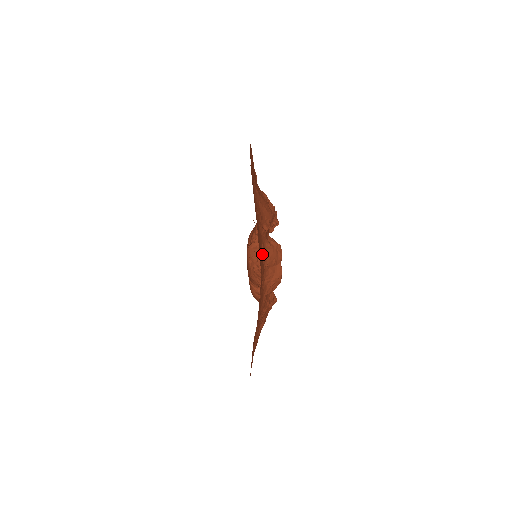
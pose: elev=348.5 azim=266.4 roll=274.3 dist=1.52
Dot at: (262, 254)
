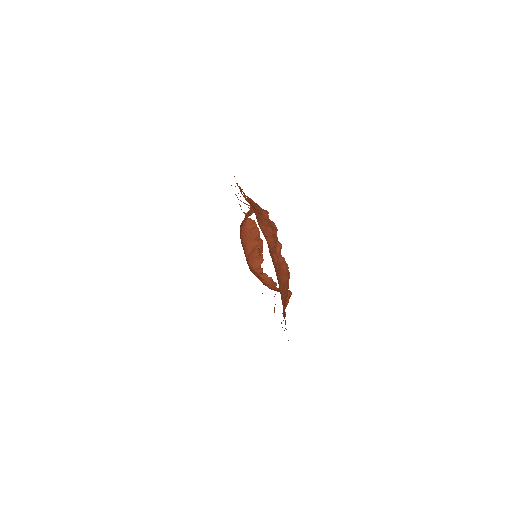
Dot at: occluded
